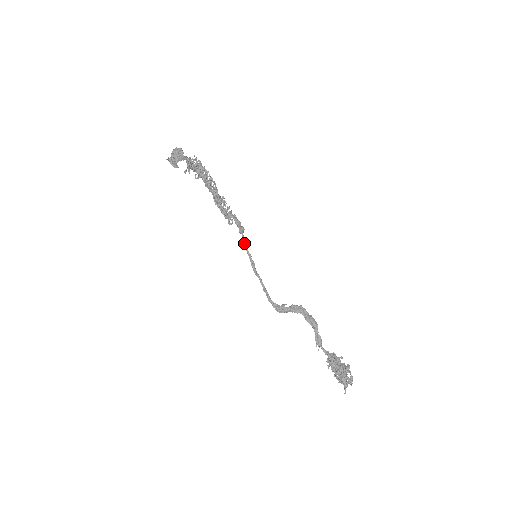
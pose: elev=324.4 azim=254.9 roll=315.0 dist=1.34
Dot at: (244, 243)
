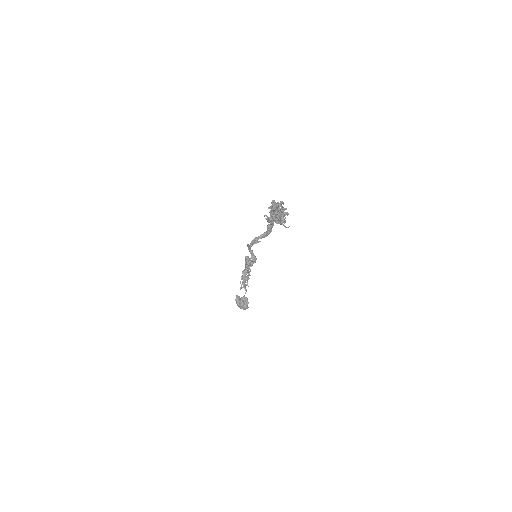
Dot at: (250, 253)
